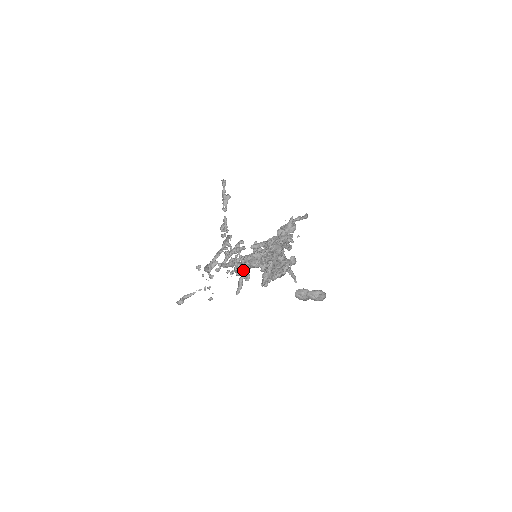
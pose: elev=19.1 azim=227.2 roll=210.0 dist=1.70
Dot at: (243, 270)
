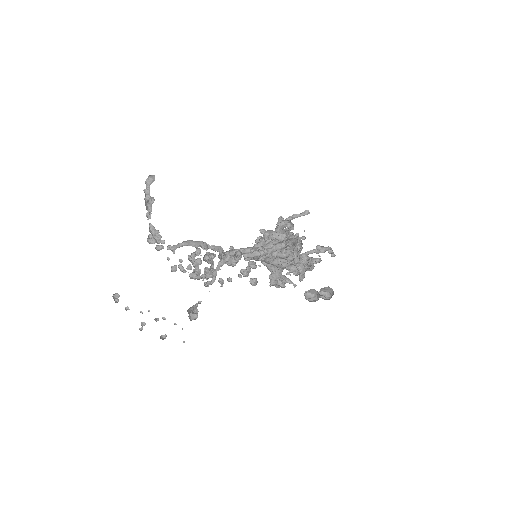
Dot at: (285, 257)
